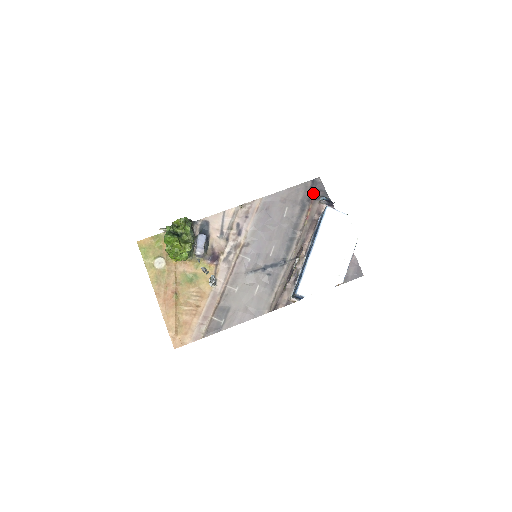
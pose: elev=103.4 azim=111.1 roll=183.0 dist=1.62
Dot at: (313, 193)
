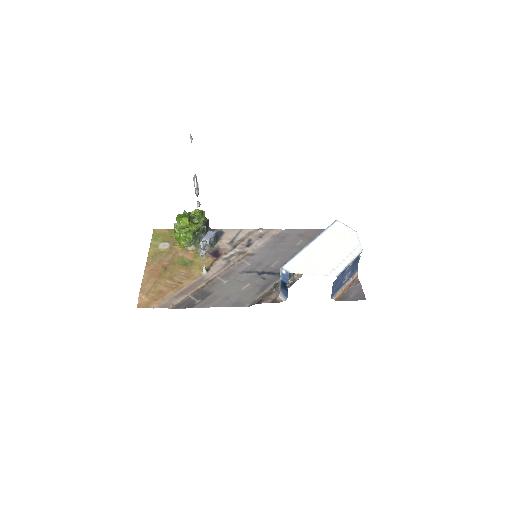
Dot at: occluded
